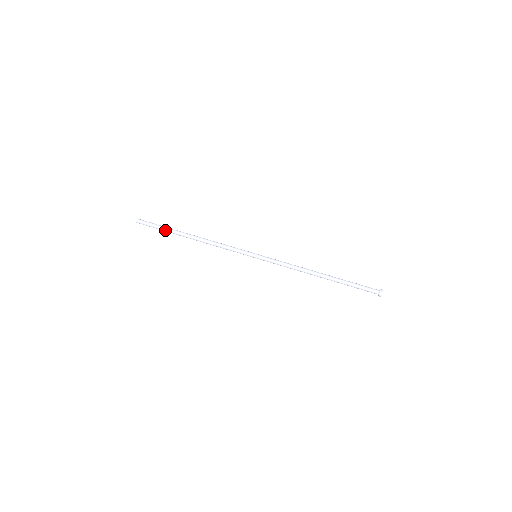
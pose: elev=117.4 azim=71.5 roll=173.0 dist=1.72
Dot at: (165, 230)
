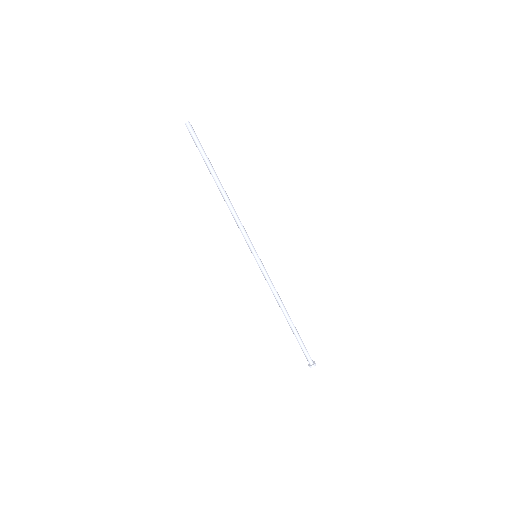
Dot at: (205, 158)
